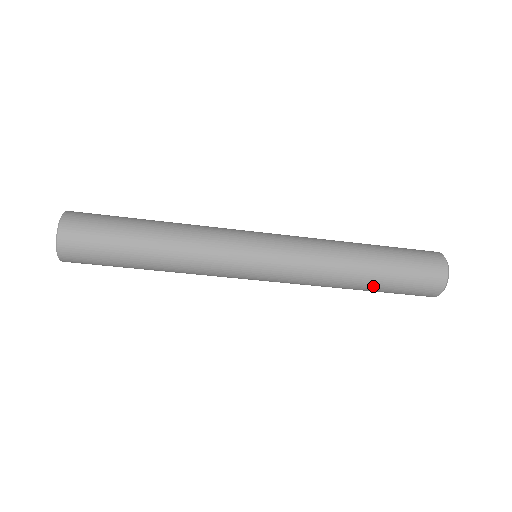
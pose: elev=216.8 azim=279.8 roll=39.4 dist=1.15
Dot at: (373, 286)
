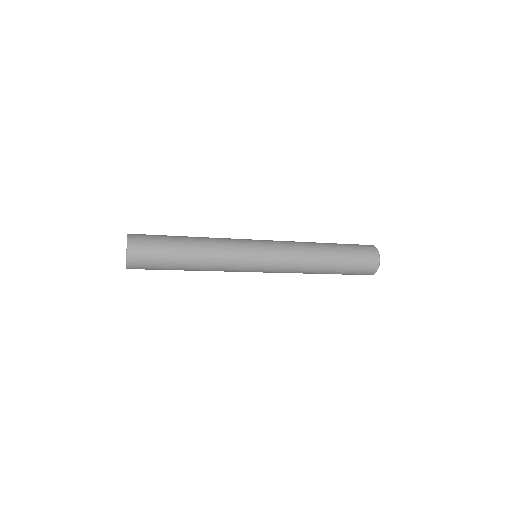
Dot at: (333, 271)
